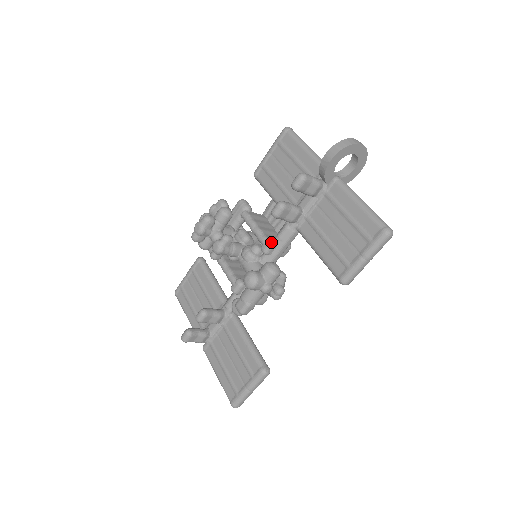
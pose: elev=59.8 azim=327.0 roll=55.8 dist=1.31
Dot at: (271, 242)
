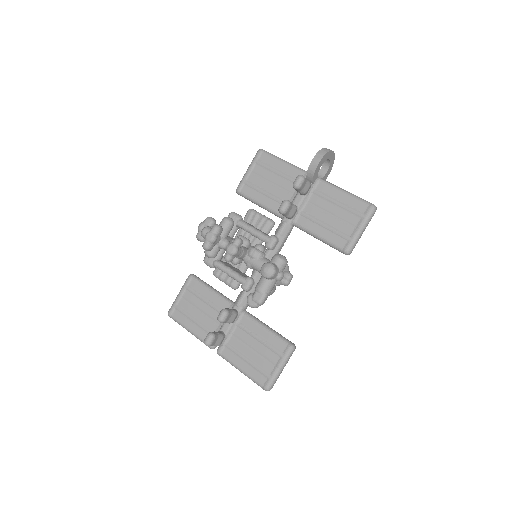
Dot at: (275, 238)
